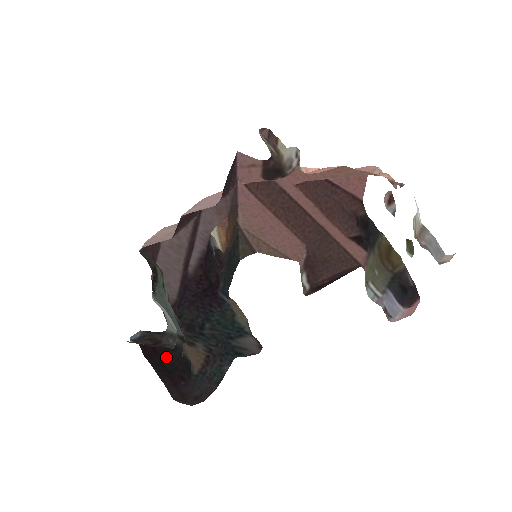
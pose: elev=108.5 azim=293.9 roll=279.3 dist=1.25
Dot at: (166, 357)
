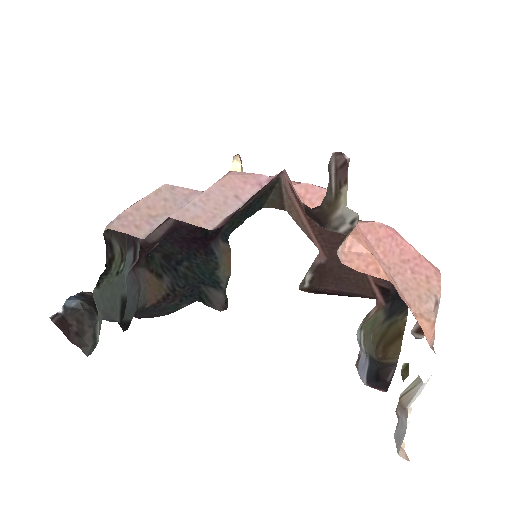
Dot at: occluded
